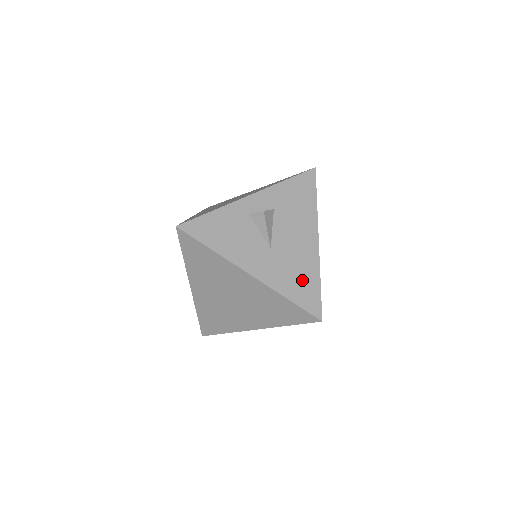
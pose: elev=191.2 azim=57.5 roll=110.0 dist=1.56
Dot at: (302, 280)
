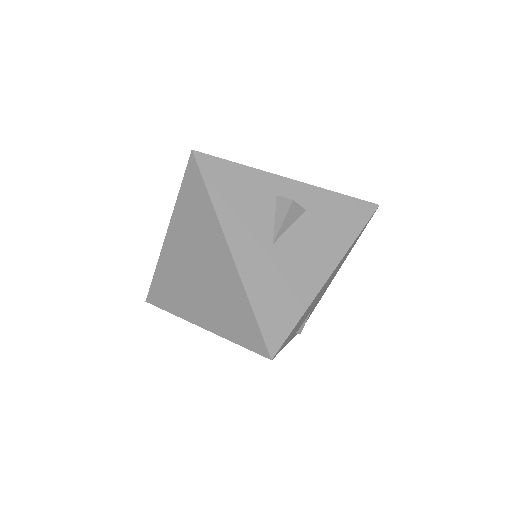
Dot at: (282, 300)
